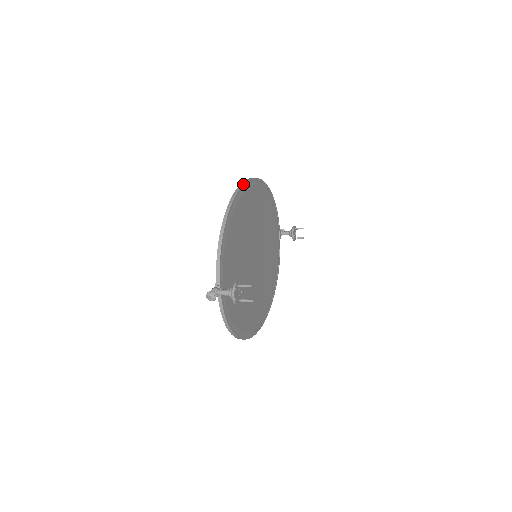
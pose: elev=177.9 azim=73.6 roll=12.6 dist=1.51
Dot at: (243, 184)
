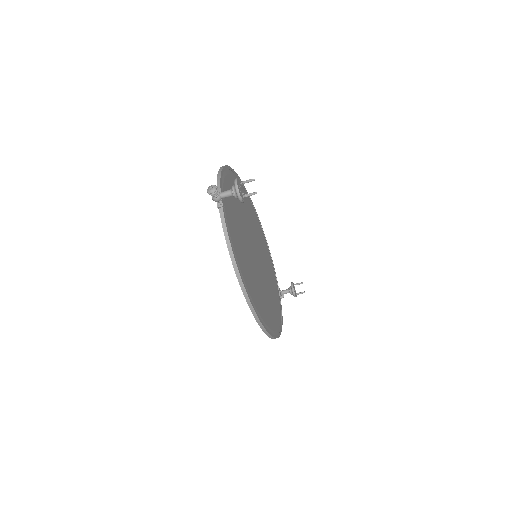
Dot at: (238, 176)
